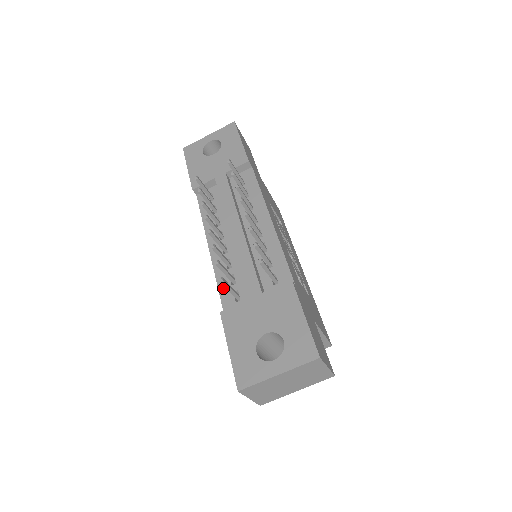
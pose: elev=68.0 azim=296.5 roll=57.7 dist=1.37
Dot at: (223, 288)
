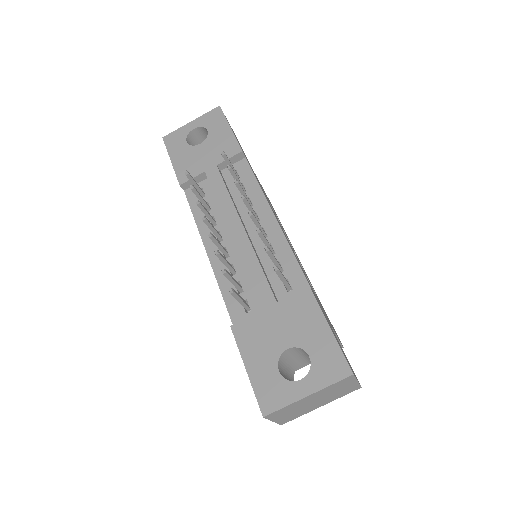
Dot at: (229, 297)
